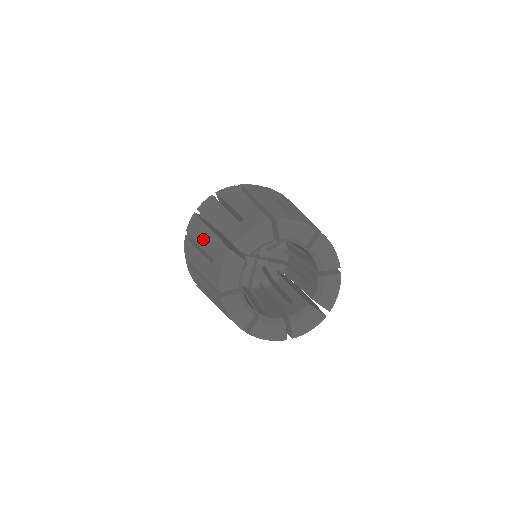
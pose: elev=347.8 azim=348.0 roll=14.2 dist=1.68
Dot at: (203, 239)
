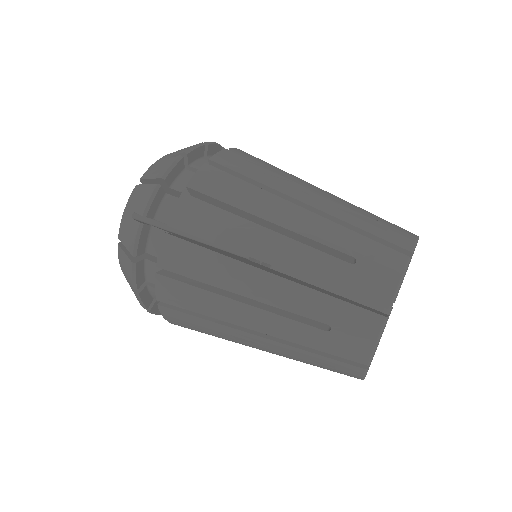
Dot at: (258, 289)
